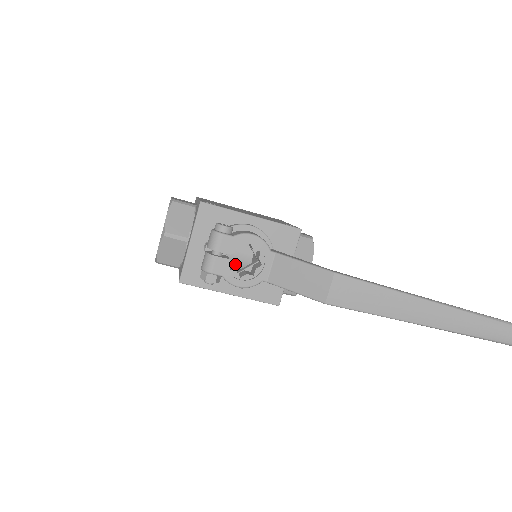
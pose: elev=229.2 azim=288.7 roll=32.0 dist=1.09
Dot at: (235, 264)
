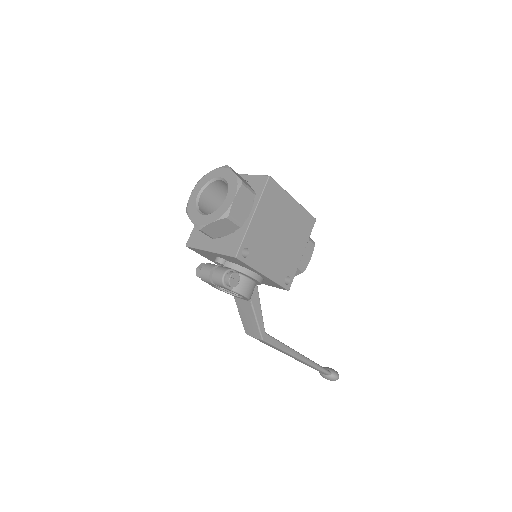
Dot at: occluded
